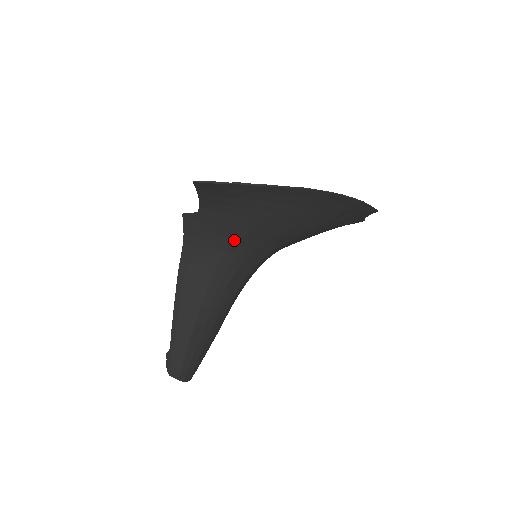
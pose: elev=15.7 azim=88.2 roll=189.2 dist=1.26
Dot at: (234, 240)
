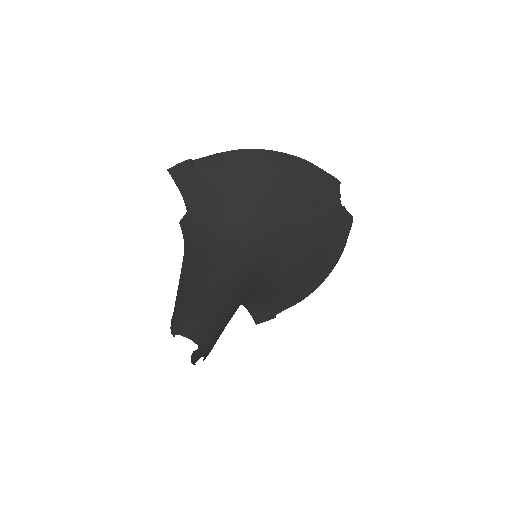
Dot at: (218, 221)
